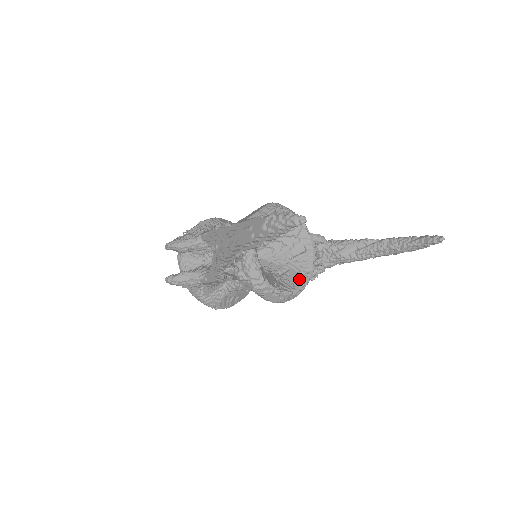
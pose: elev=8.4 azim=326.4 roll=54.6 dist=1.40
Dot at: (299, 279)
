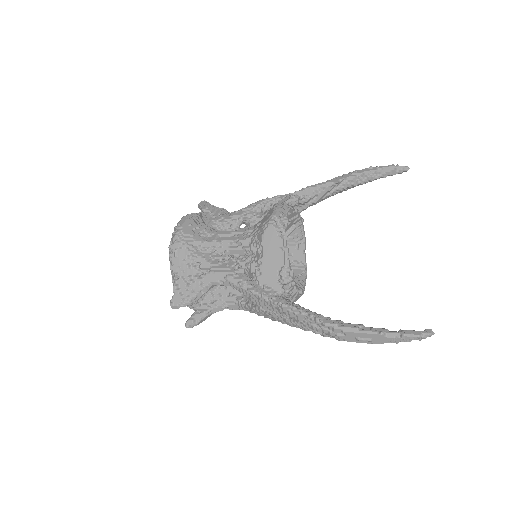
Dot at: (301, 253)
